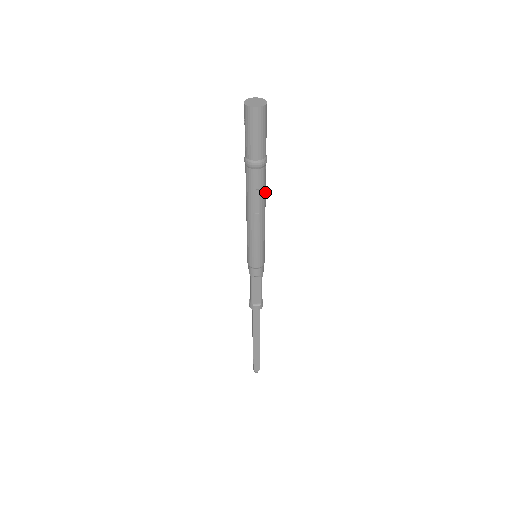
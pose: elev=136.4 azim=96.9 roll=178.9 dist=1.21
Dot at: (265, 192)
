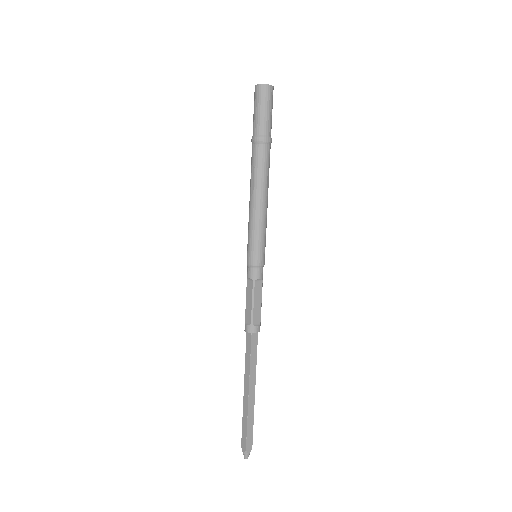
Dot at: (263, 174)
